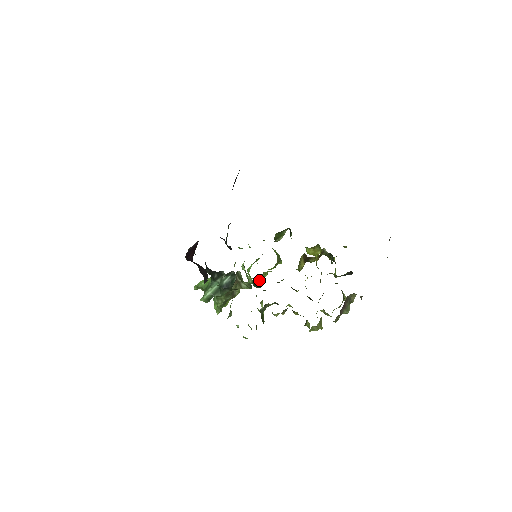
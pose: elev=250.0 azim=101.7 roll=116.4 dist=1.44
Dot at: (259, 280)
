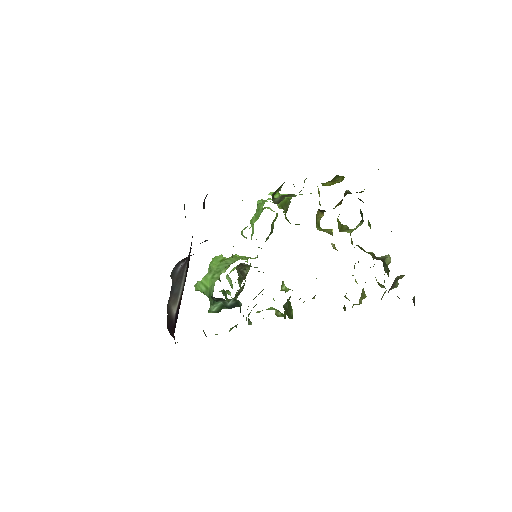
Dot at: occluded
